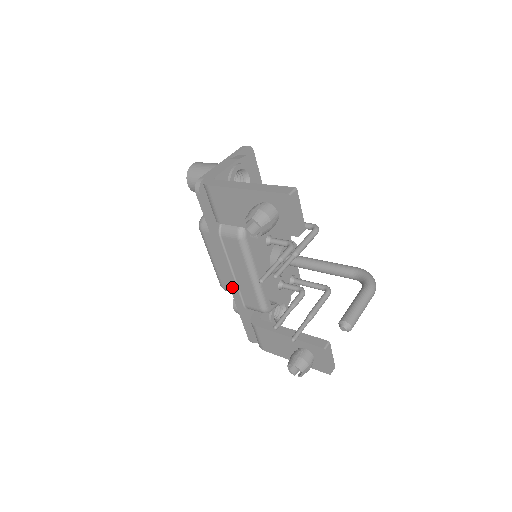
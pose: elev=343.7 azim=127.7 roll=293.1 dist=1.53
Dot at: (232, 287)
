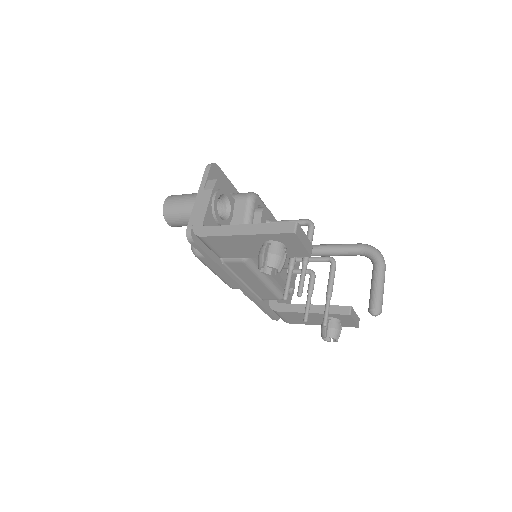
Dot at: (247, 293)
